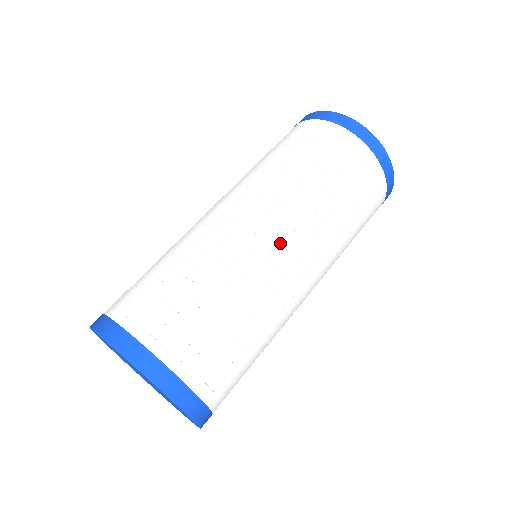
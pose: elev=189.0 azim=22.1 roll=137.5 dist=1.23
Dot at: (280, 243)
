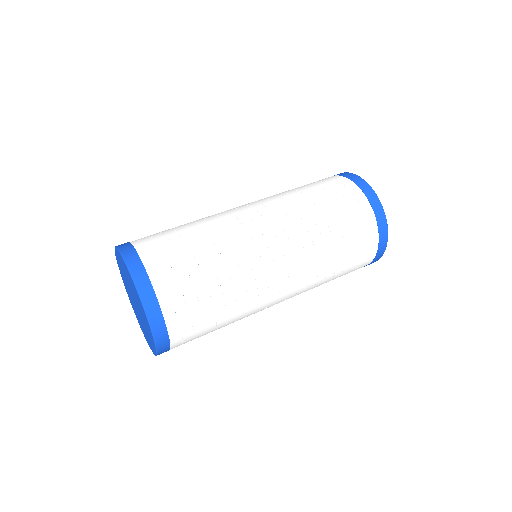
Dot at: (246, 208)
